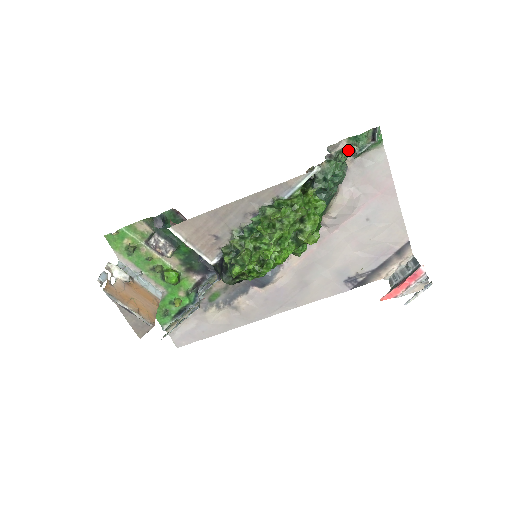
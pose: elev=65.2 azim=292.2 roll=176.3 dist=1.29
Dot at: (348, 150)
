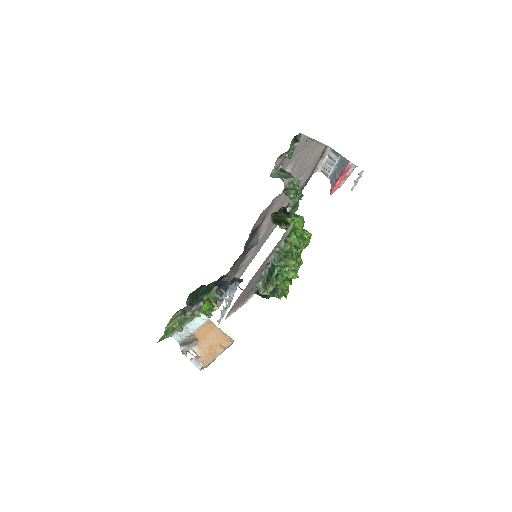
Dot at: (281, 159)
